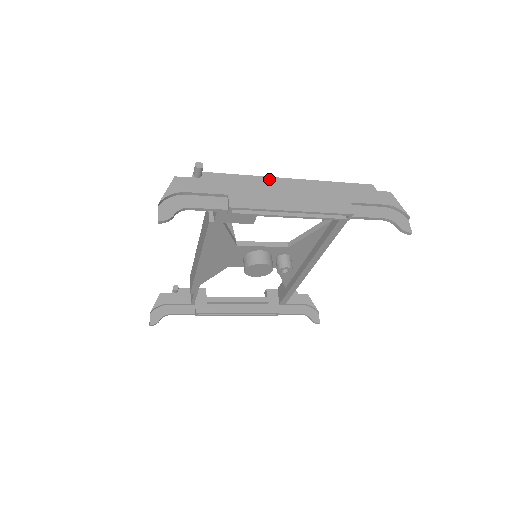
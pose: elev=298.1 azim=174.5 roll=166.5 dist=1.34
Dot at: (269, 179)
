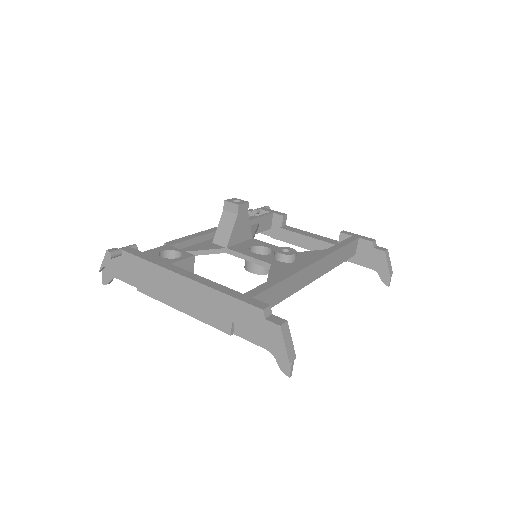
Dot at: (167, 272)
